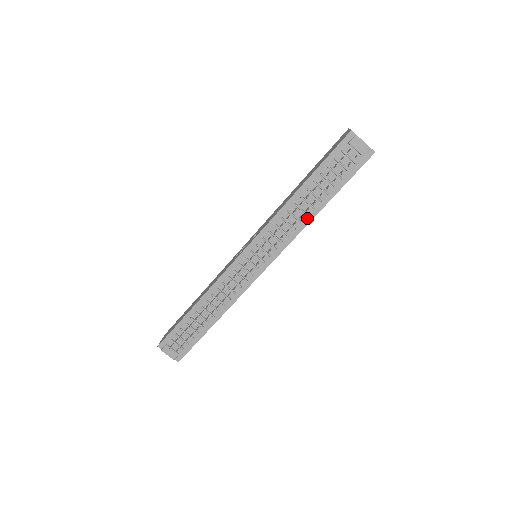
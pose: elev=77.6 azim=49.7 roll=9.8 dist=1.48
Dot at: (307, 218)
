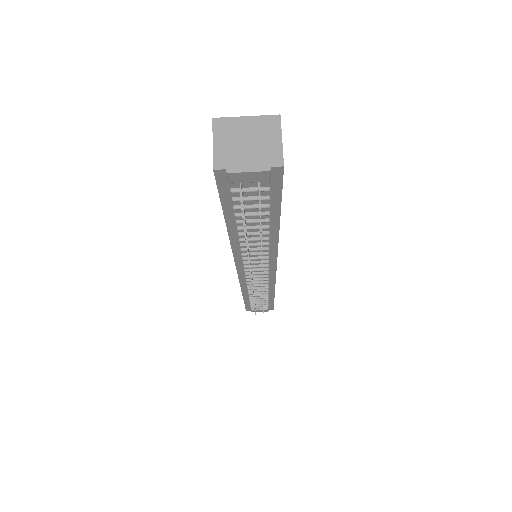
Dot at: (271, 238)
